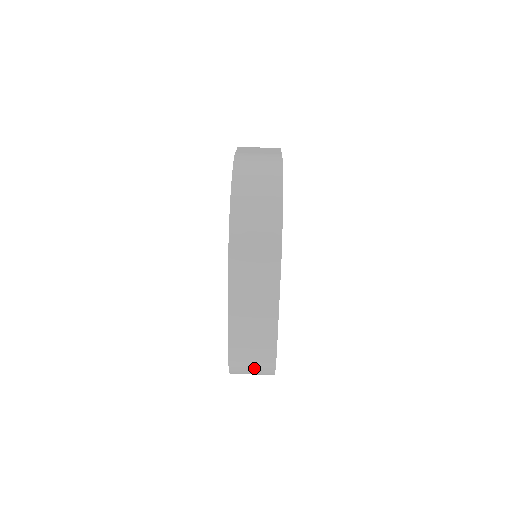
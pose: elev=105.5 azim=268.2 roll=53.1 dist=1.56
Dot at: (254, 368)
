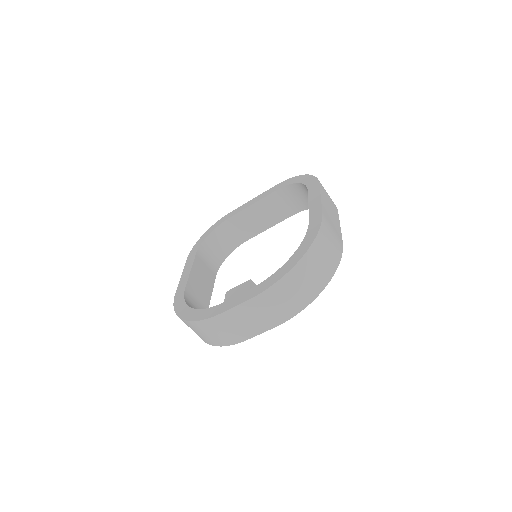
Dot at: occluded
